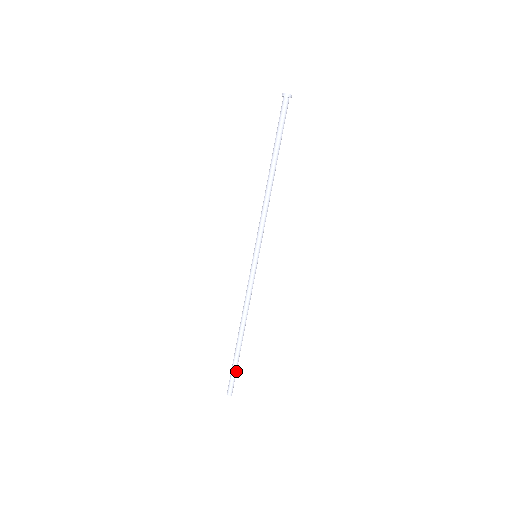
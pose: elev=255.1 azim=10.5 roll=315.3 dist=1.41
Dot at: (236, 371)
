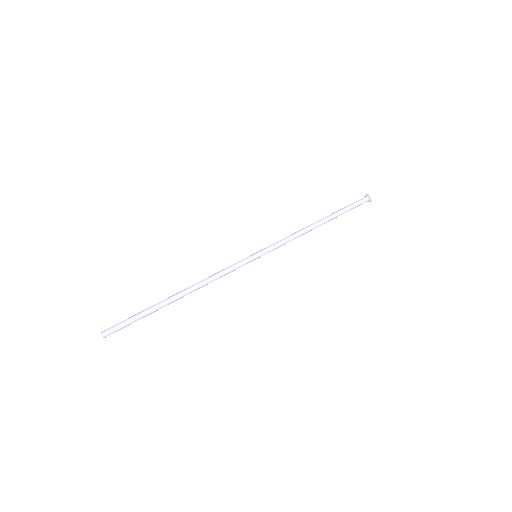
Dot at: (136, 320)
